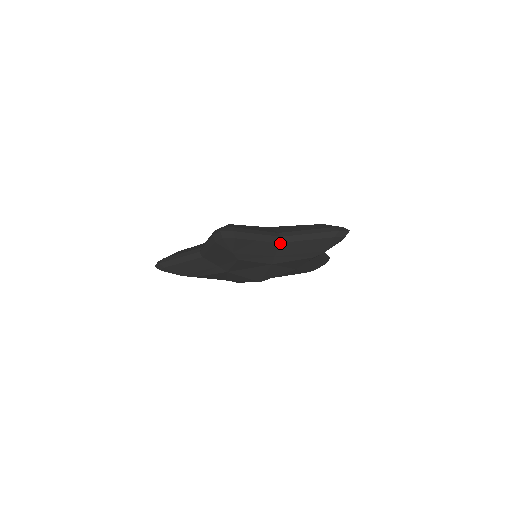
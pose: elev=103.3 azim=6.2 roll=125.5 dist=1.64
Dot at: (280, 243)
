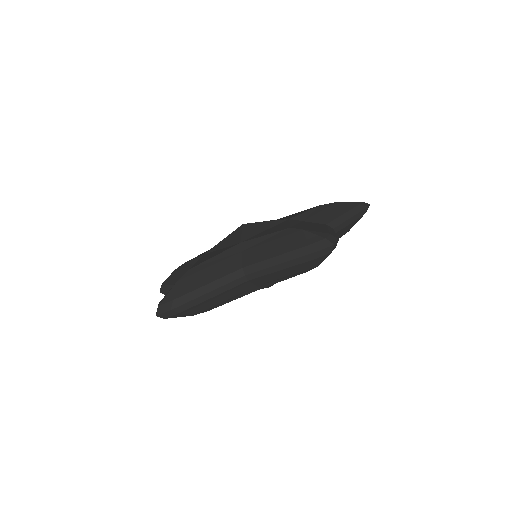
Dot at: (249, 280)
